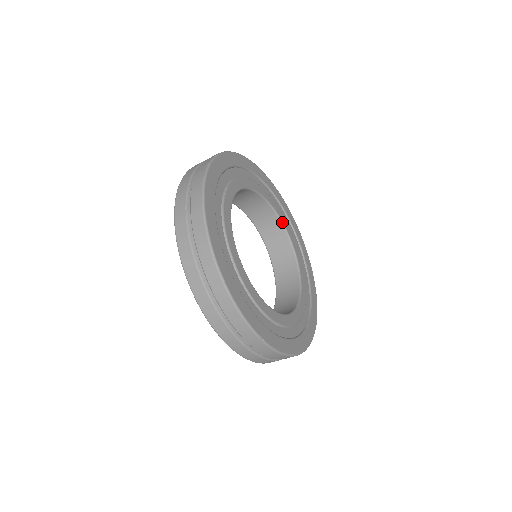
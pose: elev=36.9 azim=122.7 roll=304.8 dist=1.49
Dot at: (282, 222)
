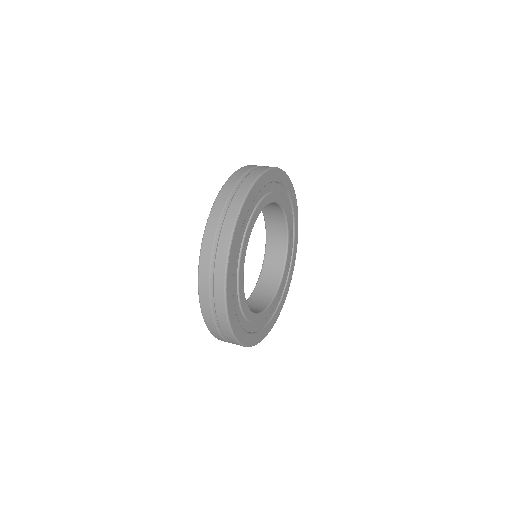
Dot at: occluded
